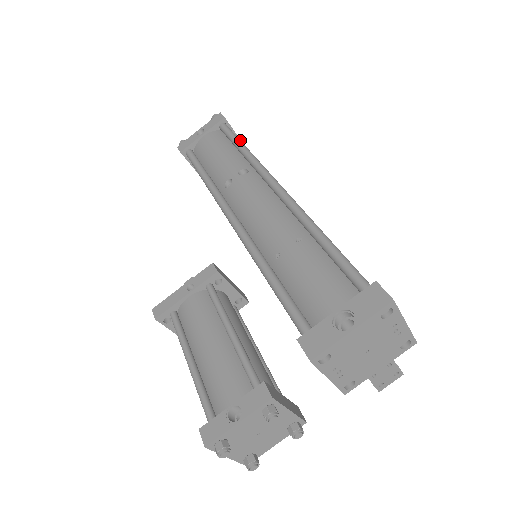
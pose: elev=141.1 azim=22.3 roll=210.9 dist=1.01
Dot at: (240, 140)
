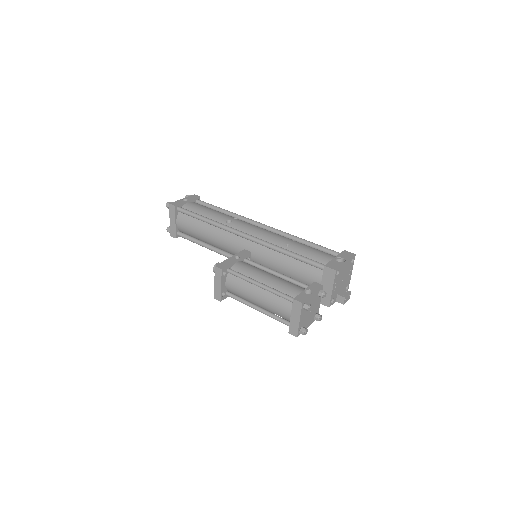
Dot at: occluded
